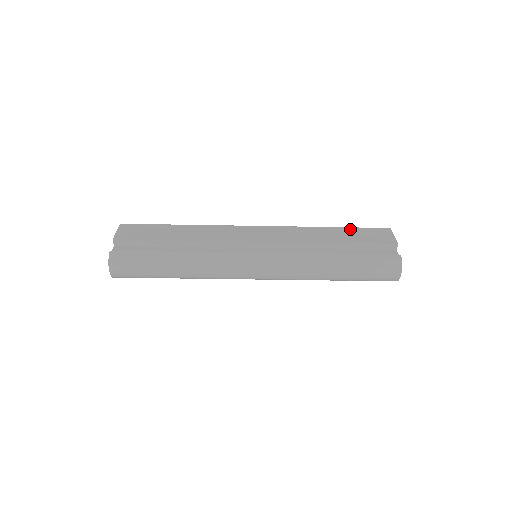
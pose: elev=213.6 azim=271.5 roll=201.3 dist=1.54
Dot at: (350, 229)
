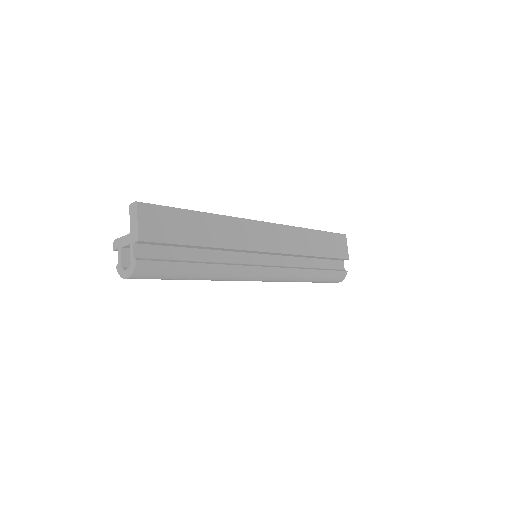
Dot at: (325, 235)
